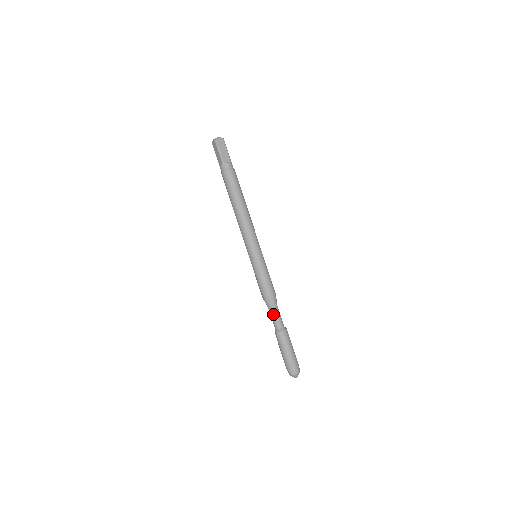
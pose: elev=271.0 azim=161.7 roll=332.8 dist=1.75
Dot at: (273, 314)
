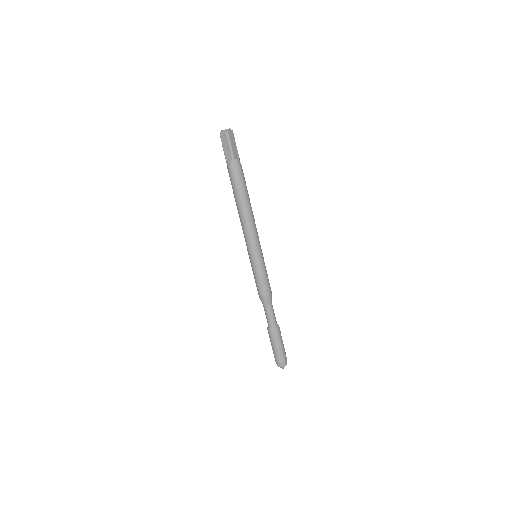
Dot at: (270, 312)
